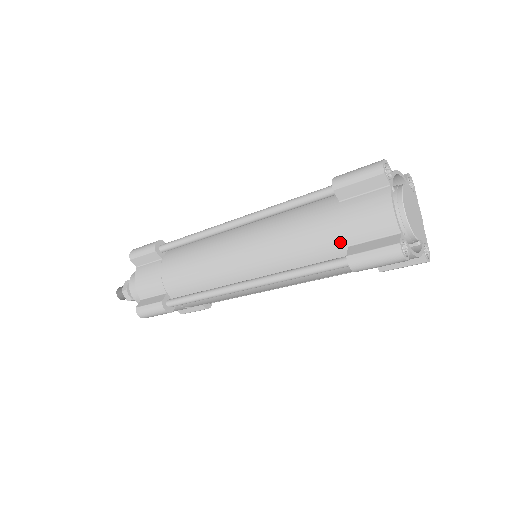
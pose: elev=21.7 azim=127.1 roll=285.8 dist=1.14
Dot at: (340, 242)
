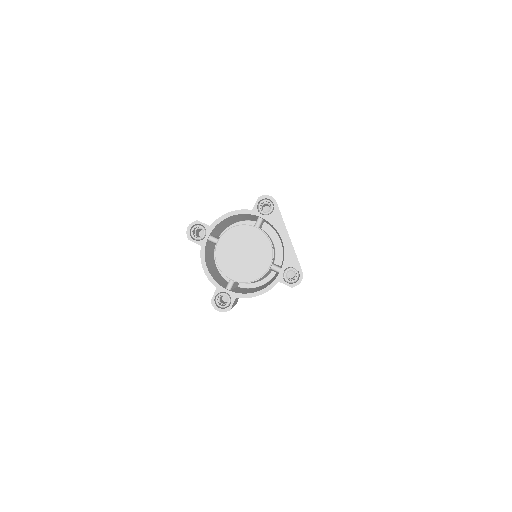
Dot at: occluded
